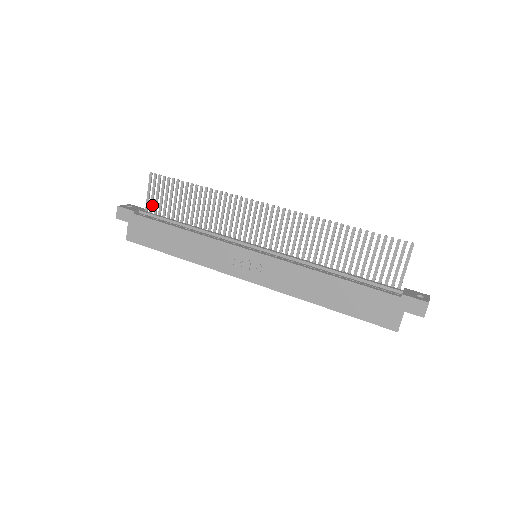
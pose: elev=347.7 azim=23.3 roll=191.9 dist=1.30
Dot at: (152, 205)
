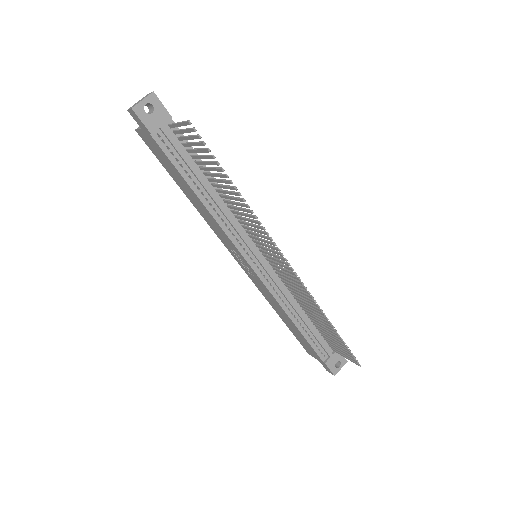
Dot at: (179, 133)
